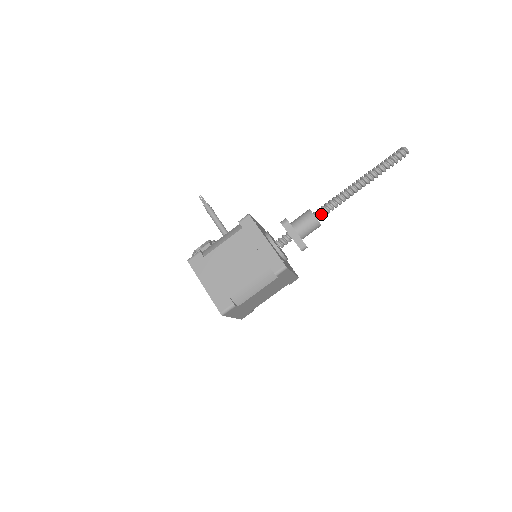
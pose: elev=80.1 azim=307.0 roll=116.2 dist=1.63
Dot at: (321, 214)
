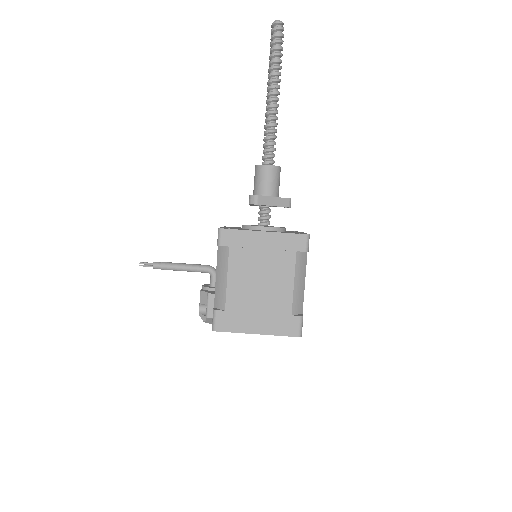
Dot at: (271, 158)
